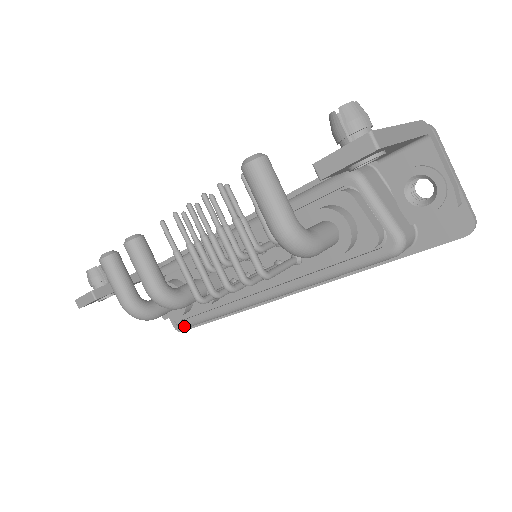
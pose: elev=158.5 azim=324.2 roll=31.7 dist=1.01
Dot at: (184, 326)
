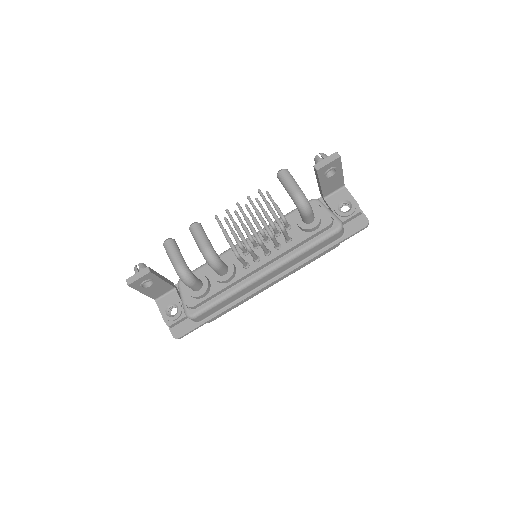
Dot at: (195, 314)
